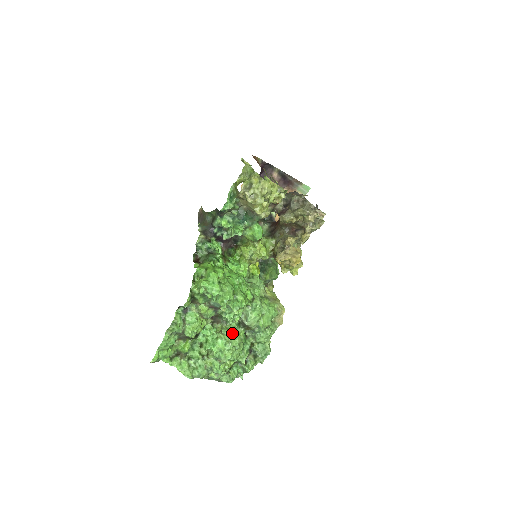
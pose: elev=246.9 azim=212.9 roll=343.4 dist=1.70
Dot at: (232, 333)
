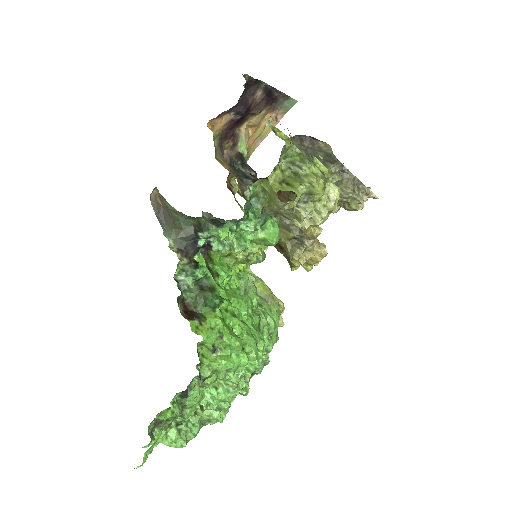
Dot at: occluded
